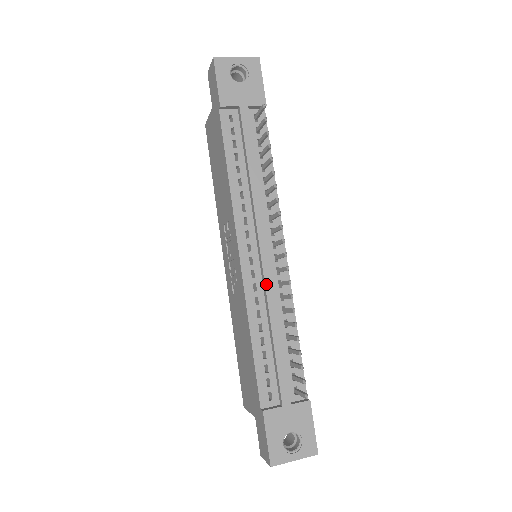
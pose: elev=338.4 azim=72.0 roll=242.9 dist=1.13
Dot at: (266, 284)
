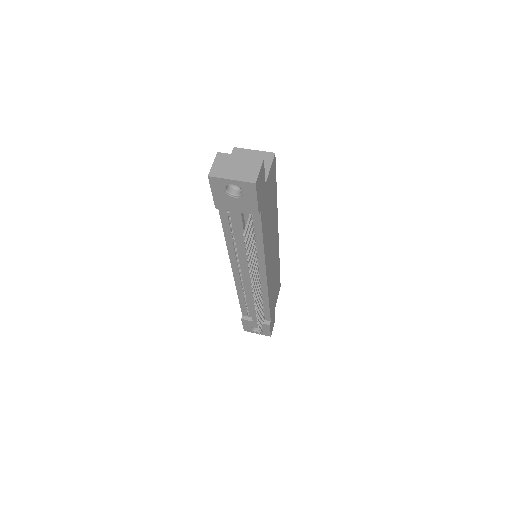
Dot at: (248, 289)
